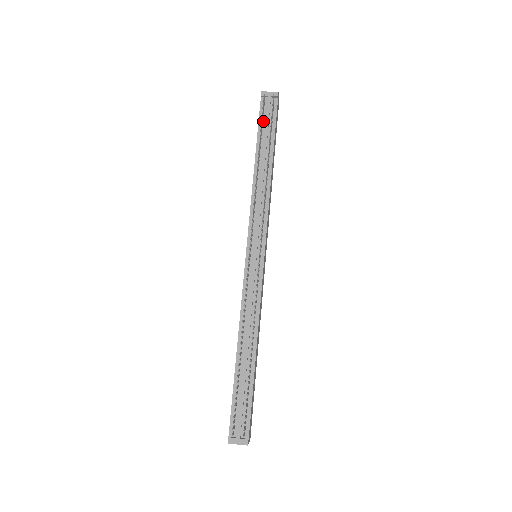
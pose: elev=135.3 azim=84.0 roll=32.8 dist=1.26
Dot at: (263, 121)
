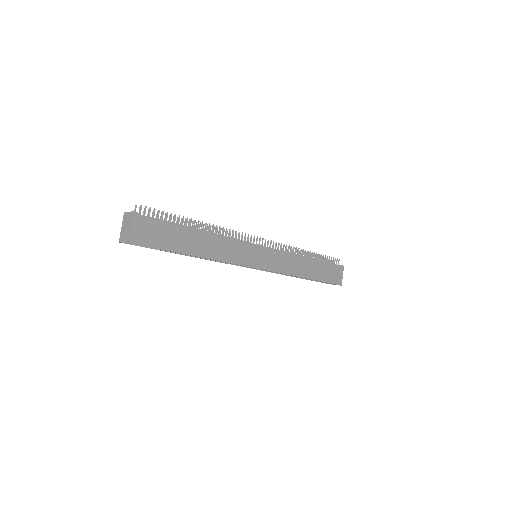
Dot at: occluded
